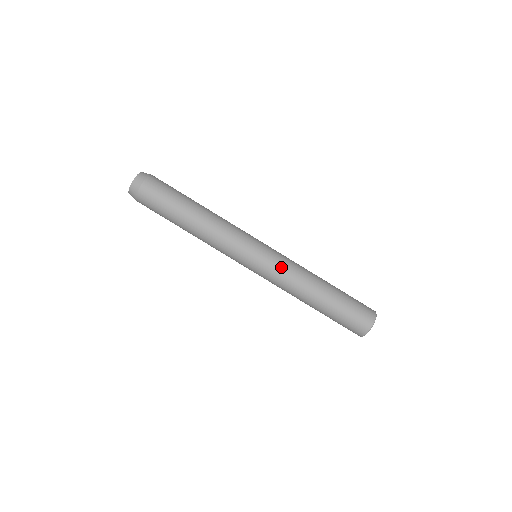
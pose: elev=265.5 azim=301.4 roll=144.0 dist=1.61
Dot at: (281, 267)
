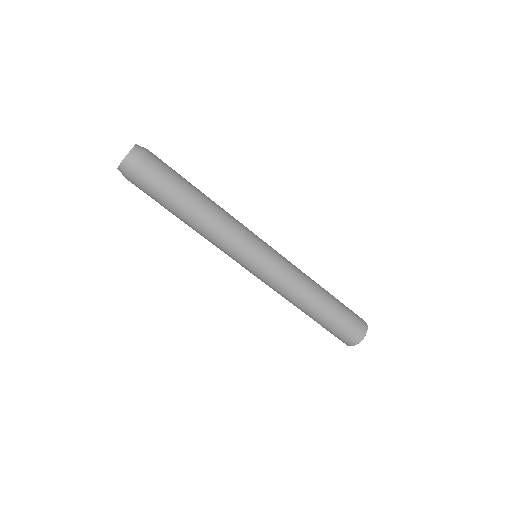
Dot at: (271, 285)
